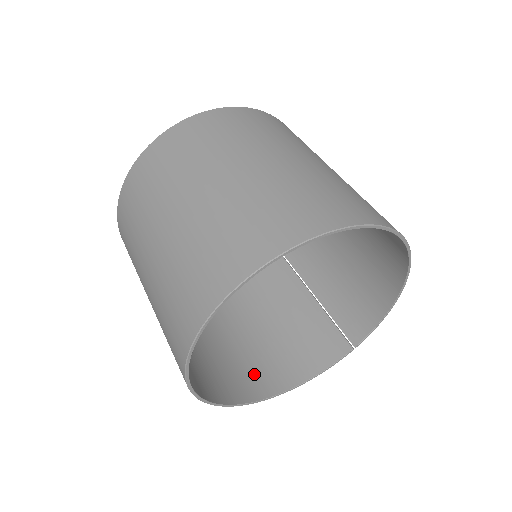
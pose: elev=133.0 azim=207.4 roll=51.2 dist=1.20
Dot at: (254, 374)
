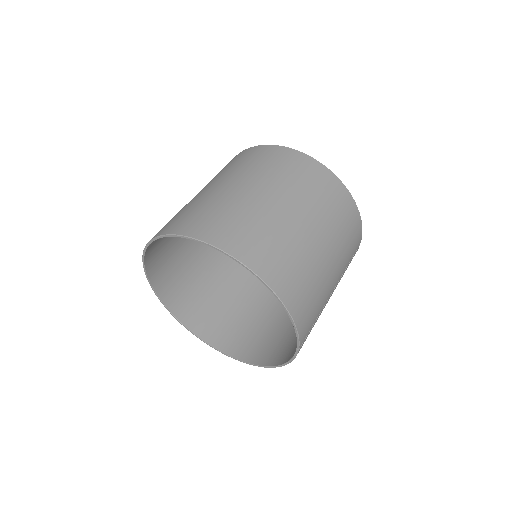
Dot at: (266, 347)
